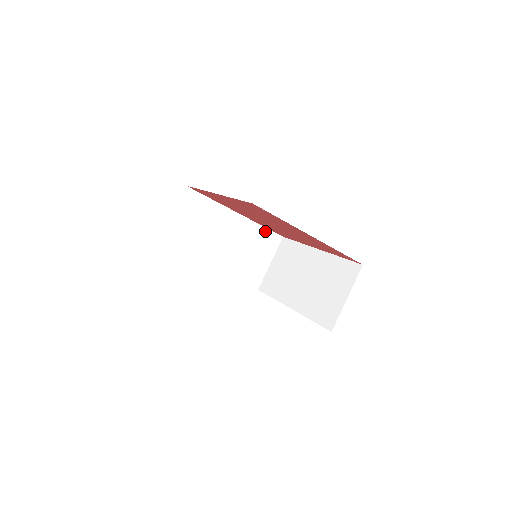
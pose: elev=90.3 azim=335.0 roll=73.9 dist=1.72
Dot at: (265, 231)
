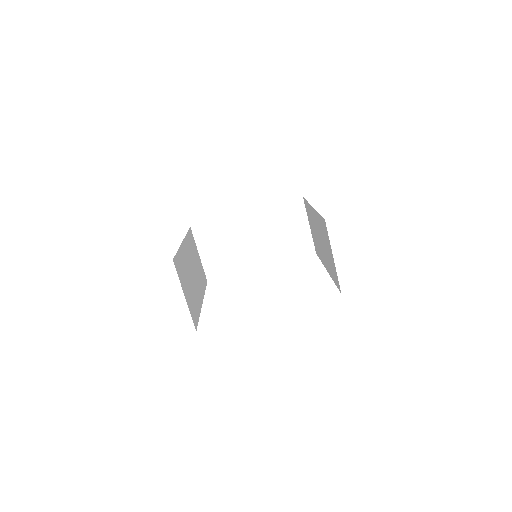
Dot at: (188, 235)
